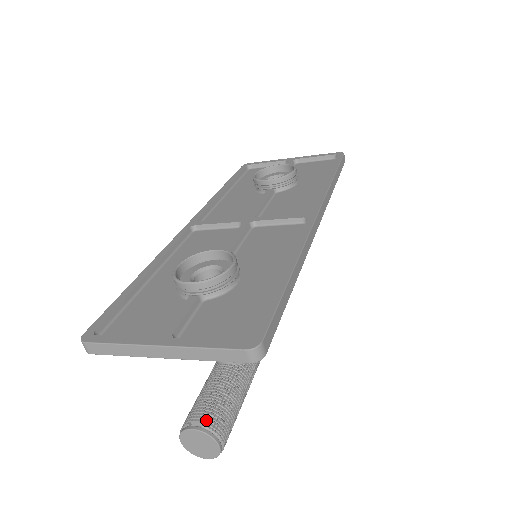
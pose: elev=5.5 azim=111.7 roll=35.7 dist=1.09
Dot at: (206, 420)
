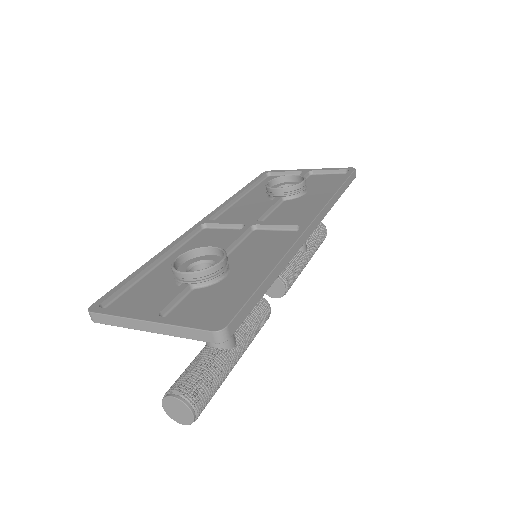
Dot at: (185, 391)
